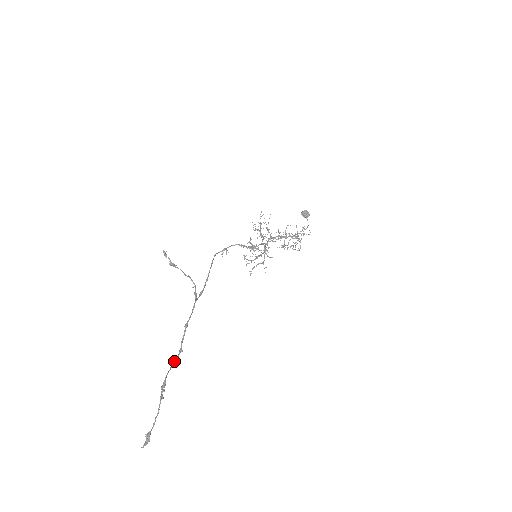
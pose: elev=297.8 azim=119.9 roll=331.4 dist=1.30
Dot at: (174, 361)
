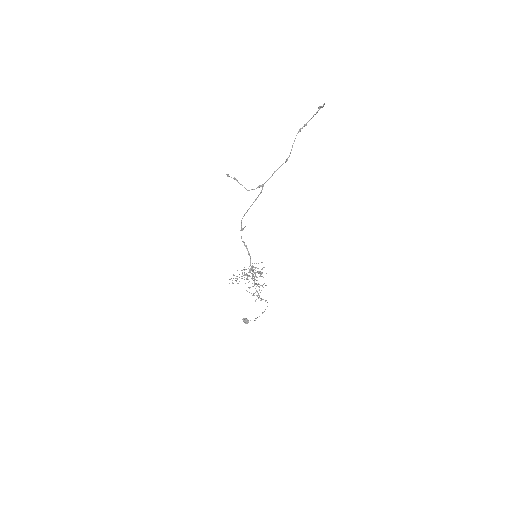
Dot at: occluded
